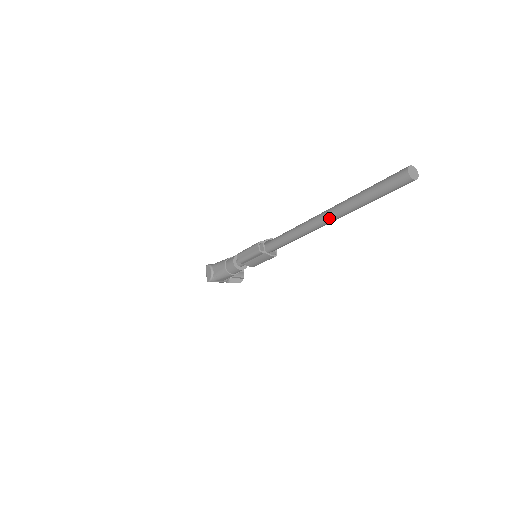
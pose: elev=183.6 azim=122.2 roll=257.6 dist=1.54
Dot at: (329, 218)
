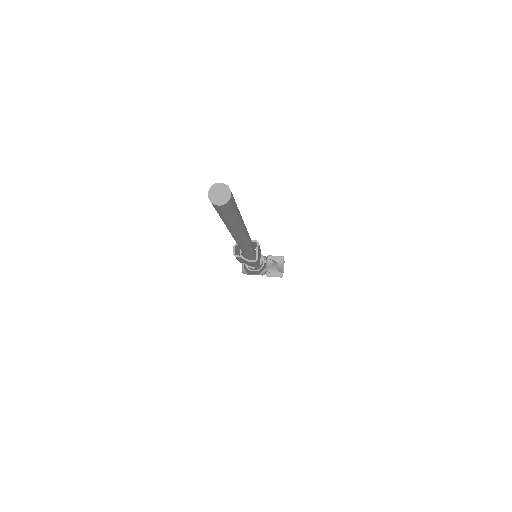
Dot at: (231, 234)
